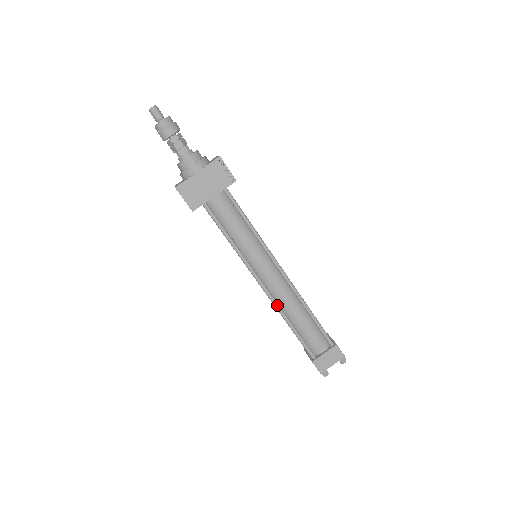
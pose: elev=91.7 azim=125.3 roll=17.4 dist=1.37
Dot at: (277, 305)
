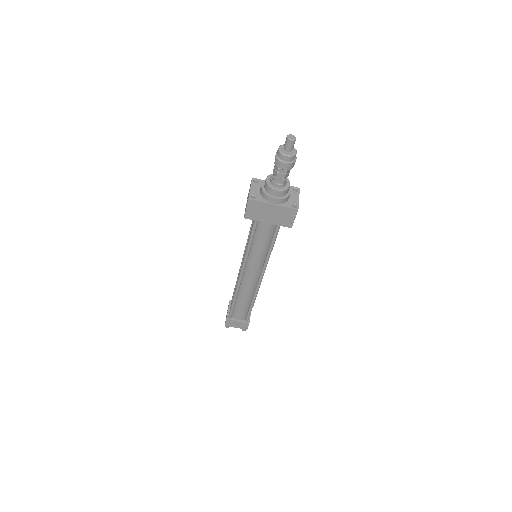
Dot at: (238, 288)
